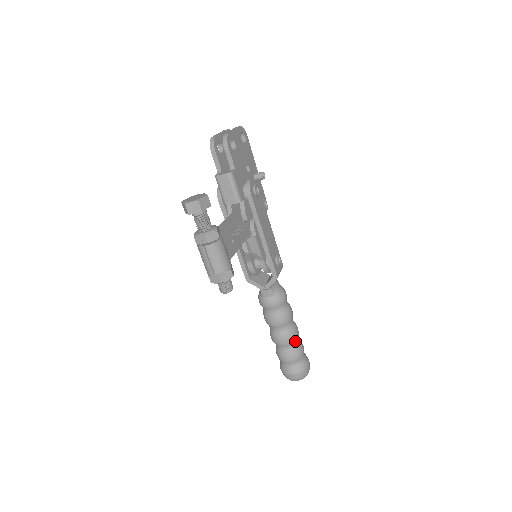
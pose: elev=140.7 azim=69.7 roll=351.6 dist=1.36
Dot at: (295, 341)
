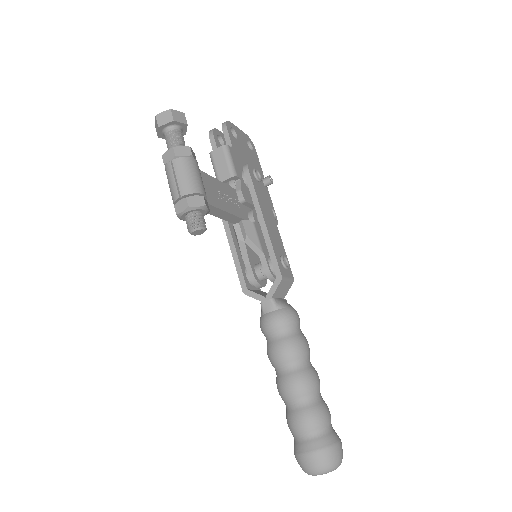
Dot at: (314, 392)
